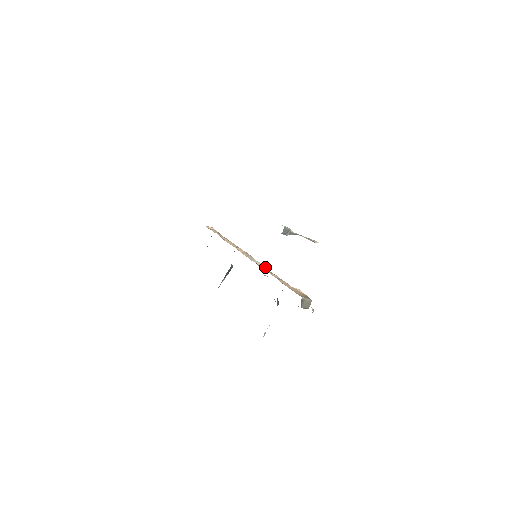
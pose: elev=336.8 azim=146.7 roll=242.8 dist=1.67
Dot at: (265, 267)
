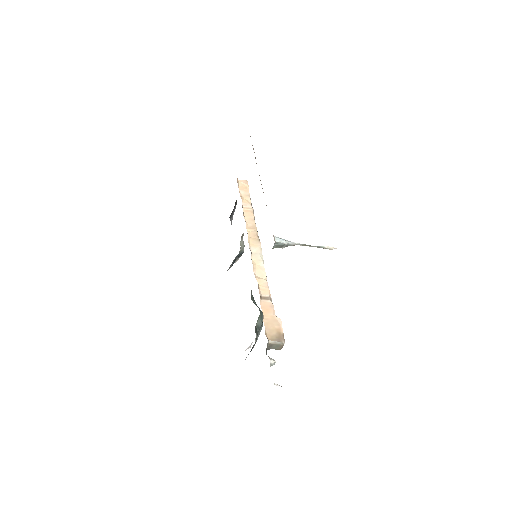
Dot at: (263, 272)
